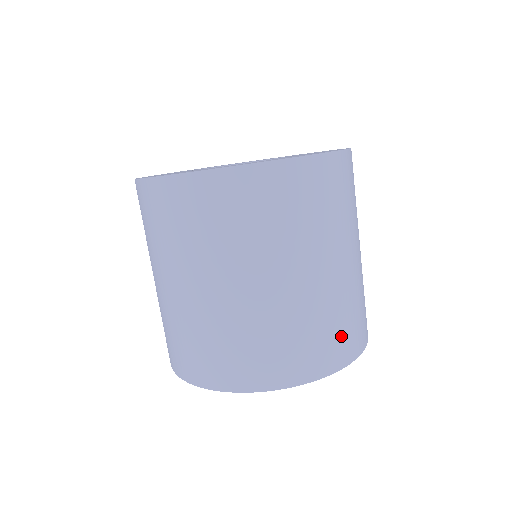
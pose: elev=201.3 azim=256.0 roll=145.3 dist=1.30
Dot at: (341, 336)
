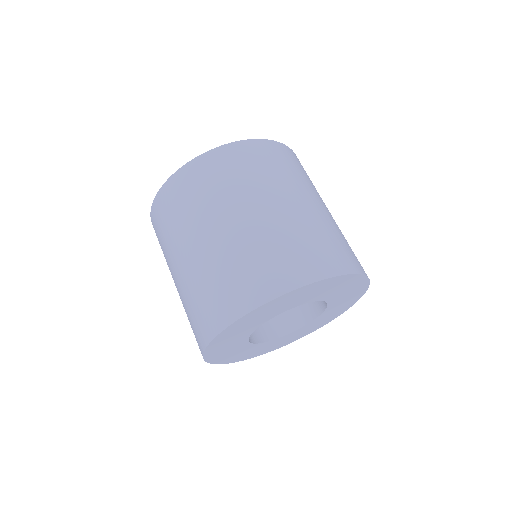
Dot at: (262, 272)
